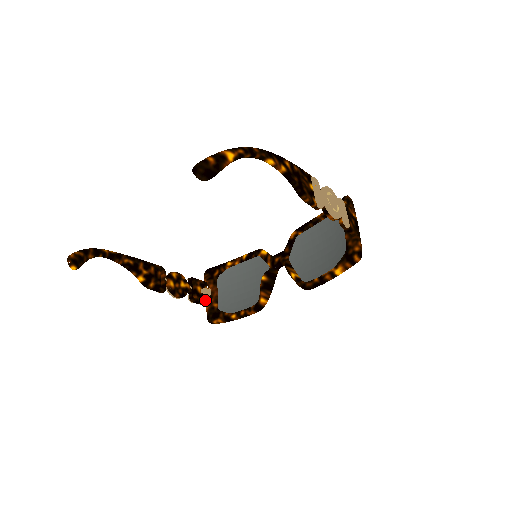
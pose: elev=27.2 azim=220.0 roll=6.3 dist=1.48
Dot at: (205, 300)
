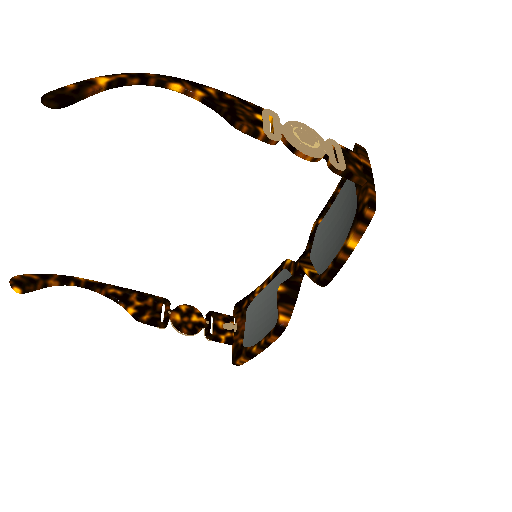
Dot at: (228, 337)
